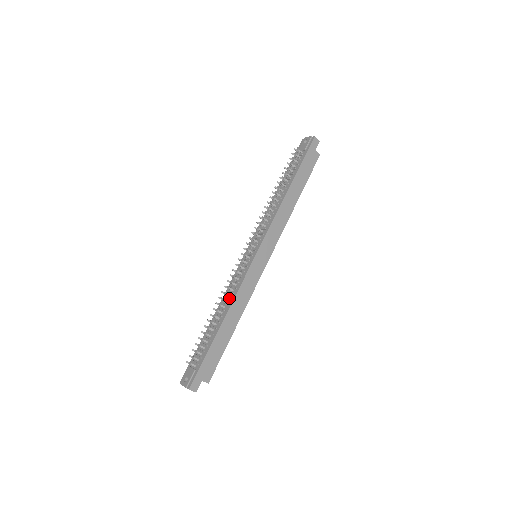
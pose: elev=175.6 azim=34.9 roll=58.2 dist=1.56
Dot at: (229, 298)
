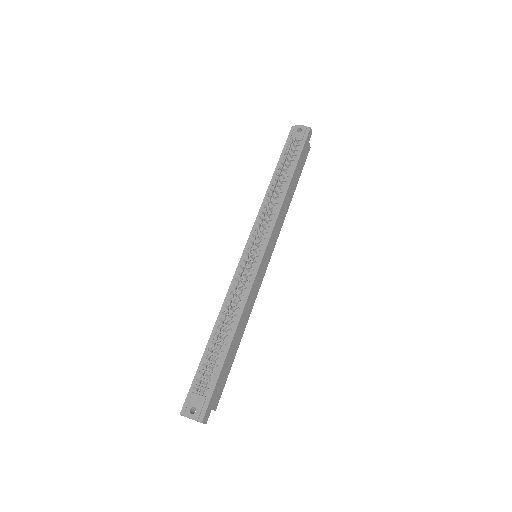
Dot at: (237, 307)
